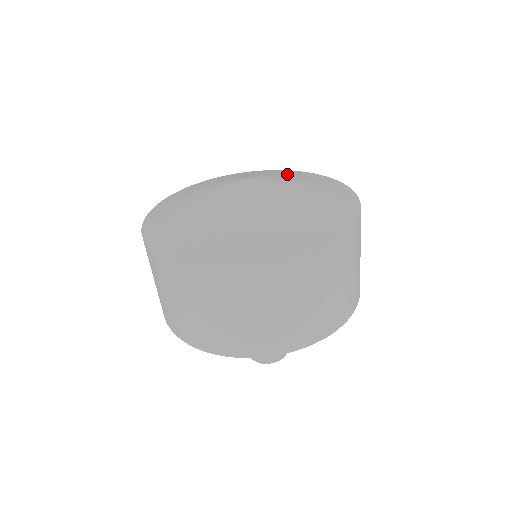
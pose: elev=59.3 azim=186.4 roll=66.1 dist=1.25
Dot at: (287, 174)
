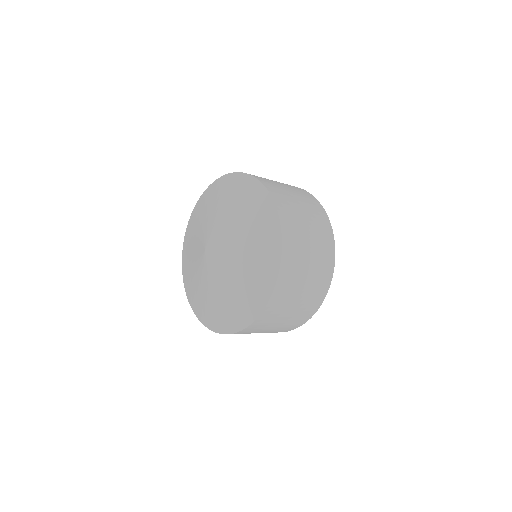
Dot at: (245, 221)
